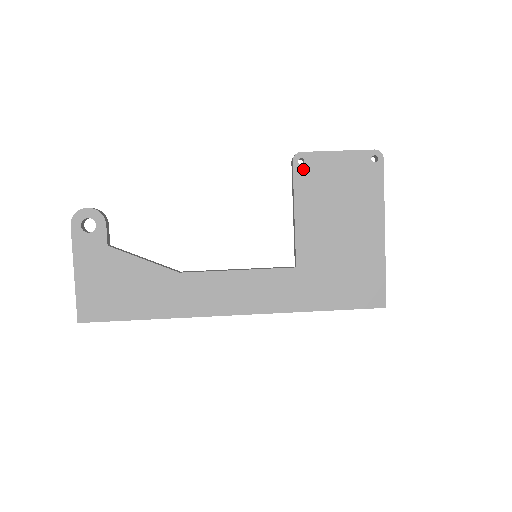
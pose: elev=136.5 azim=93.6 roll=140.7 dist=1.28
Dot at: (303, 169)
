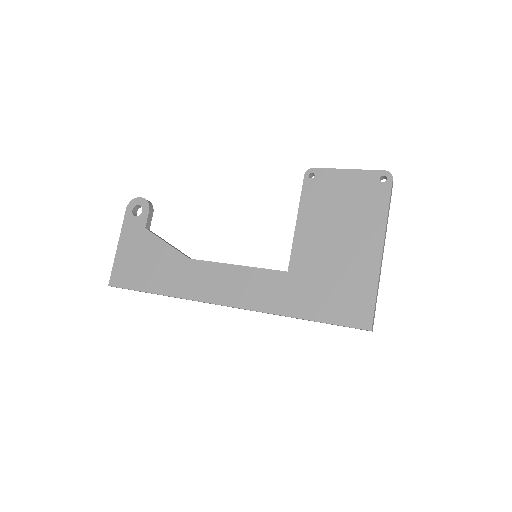
Dot at: (312, 183)
